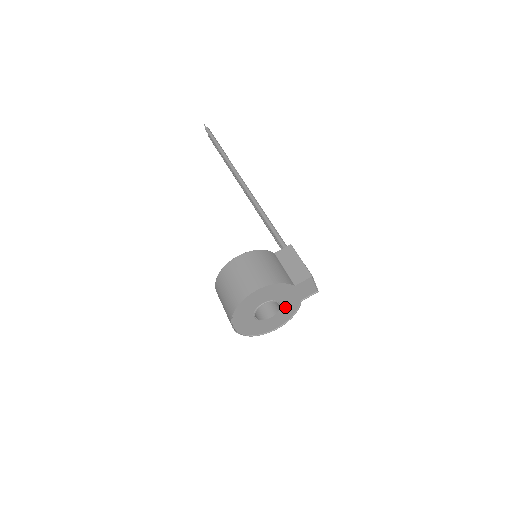
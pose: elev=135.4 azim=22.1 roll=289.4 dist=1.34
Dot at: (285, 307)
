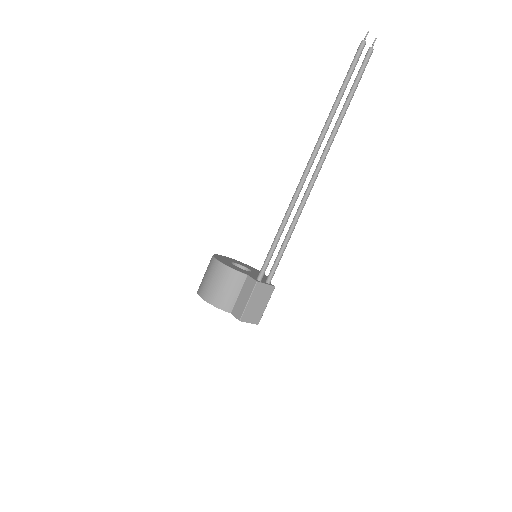
Dot at: occluded
